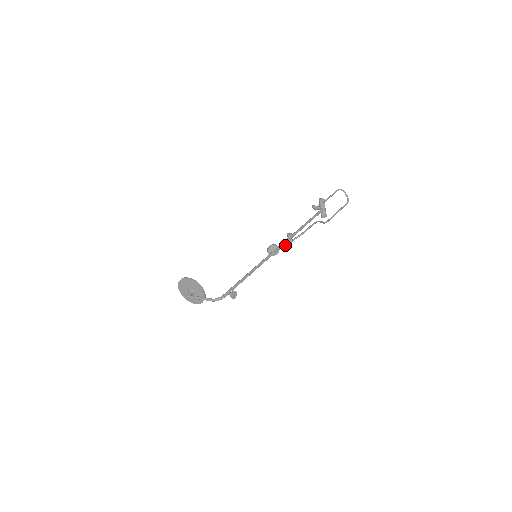
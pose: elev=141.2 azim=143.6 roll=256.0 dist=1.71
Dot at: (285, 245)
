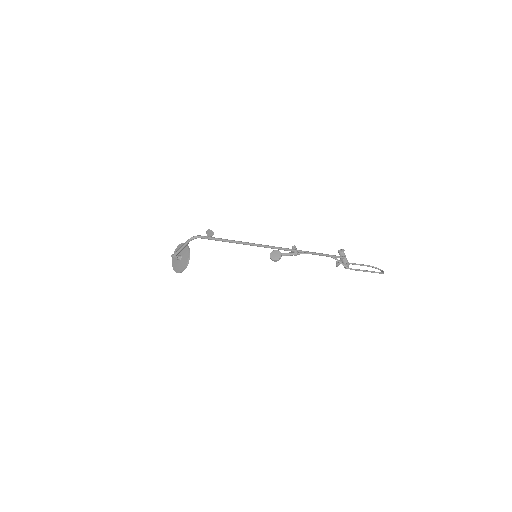
Dot at: (289, 253)
